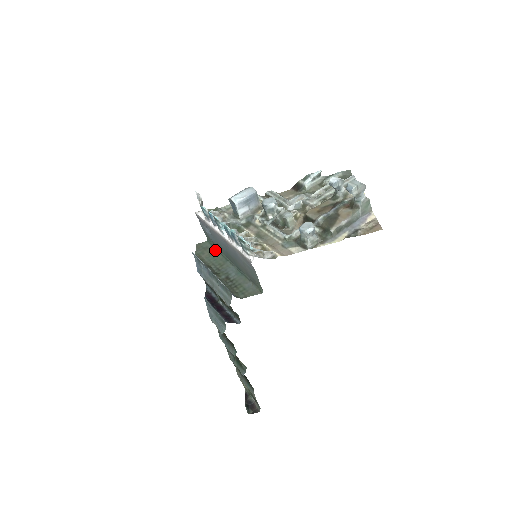
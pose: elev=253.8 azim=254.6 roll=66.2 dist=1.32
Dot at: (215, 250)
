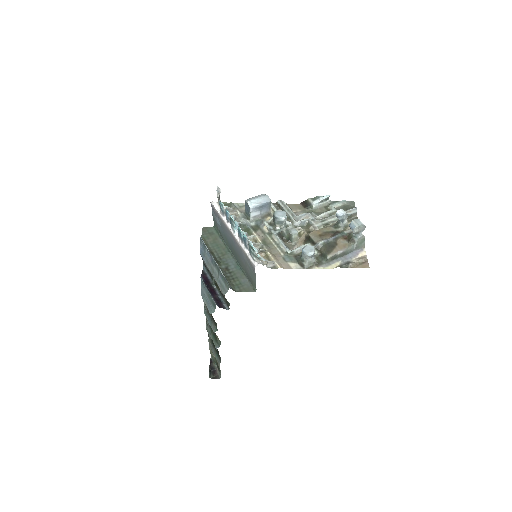
Dot at: (219, 238)
